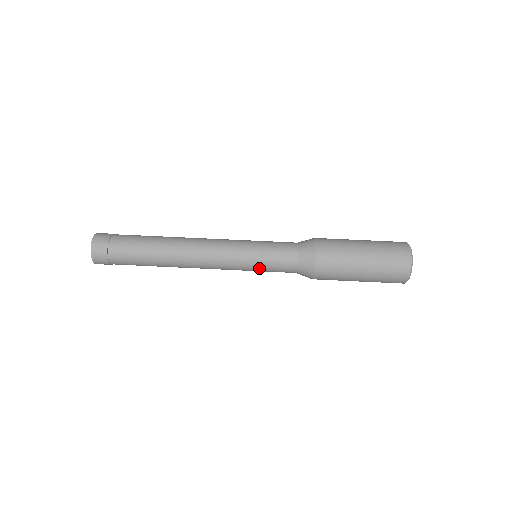
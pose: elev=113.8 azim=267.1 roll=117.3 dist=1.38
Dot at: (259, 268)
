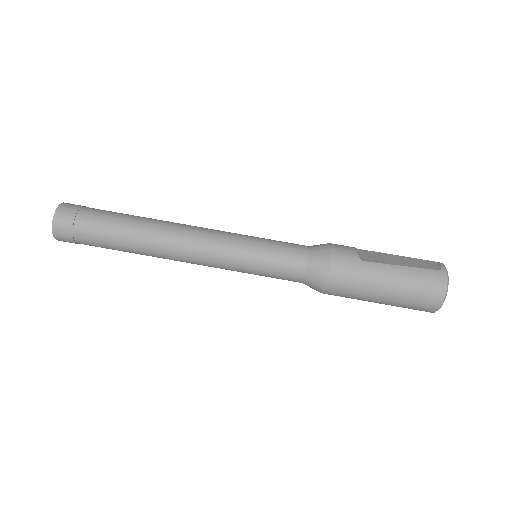
Dot at: occluded
